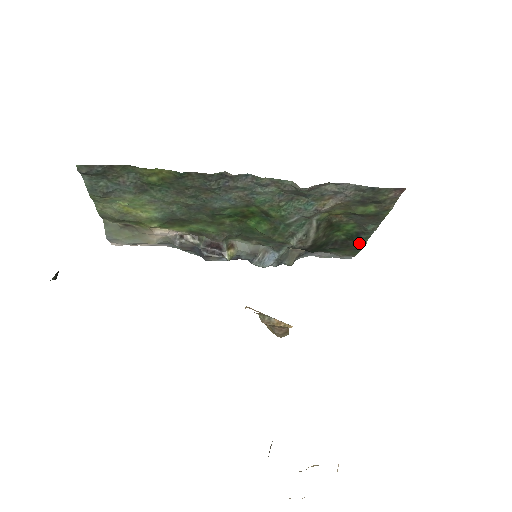
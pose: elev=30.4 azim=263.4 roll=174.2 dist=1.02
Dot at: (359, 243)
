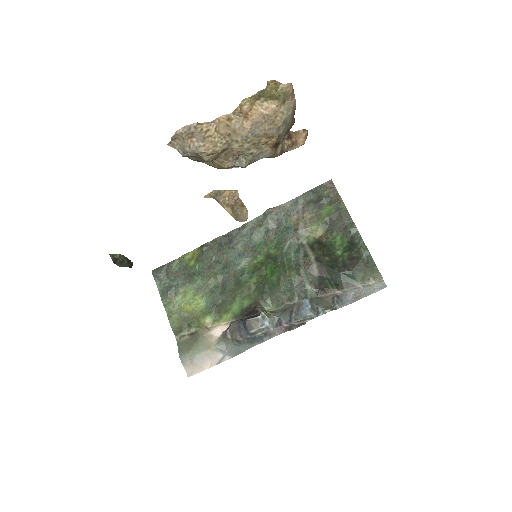
Dot at: (361, 250)
